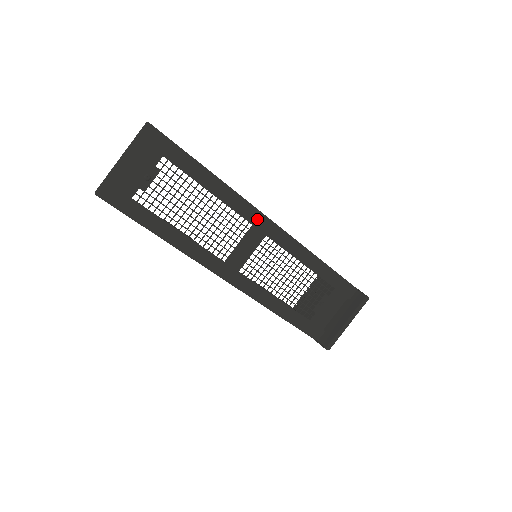
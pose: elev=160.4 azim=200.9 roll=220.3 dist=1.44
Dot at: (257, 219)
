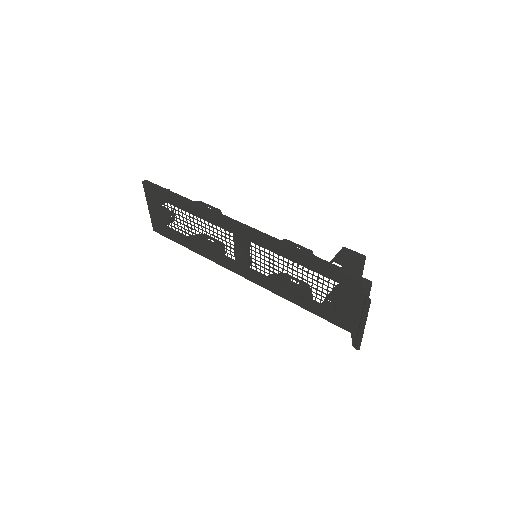
Dot at: (232, 228)
